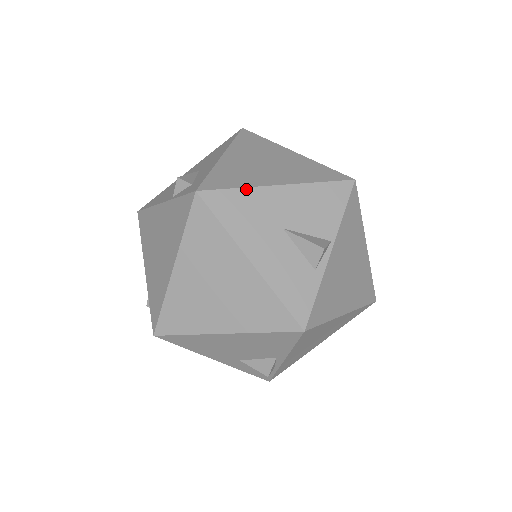
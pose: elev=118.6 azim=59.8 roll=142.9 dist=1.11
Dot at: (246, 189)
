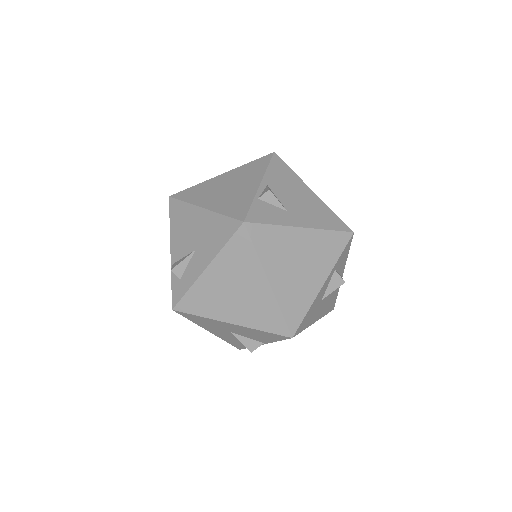
Dot at: (206, 318)
